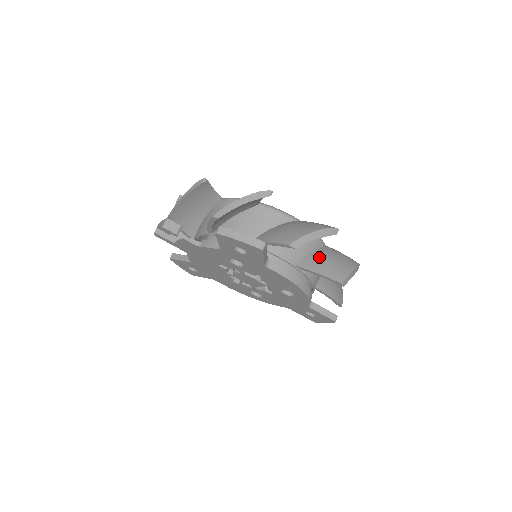
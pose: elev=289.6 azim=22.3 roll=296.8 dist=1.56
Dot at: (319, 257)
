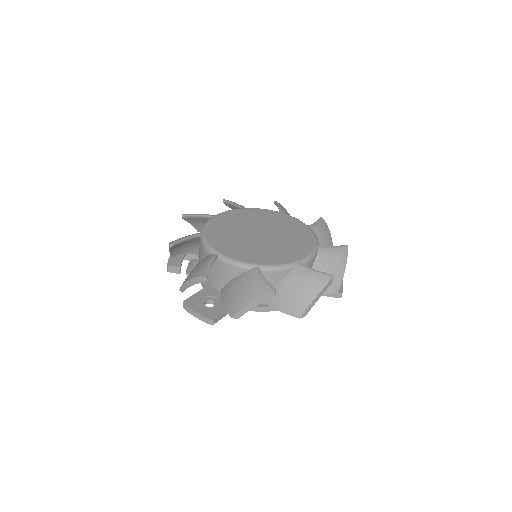
Dot at: (281, 291)
